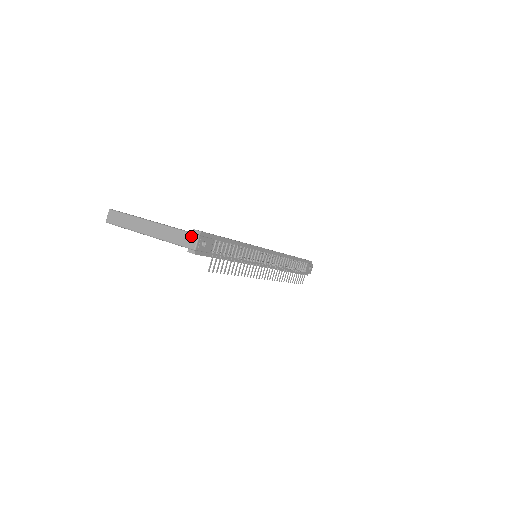
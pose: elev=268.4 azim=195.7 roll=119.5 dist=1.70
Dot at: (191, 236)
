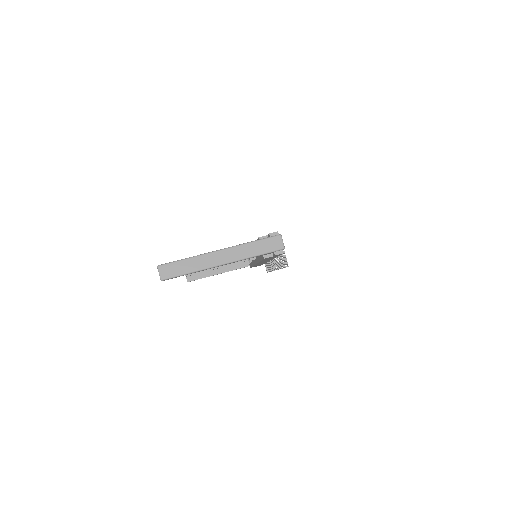
Dot at: (274, 239)
